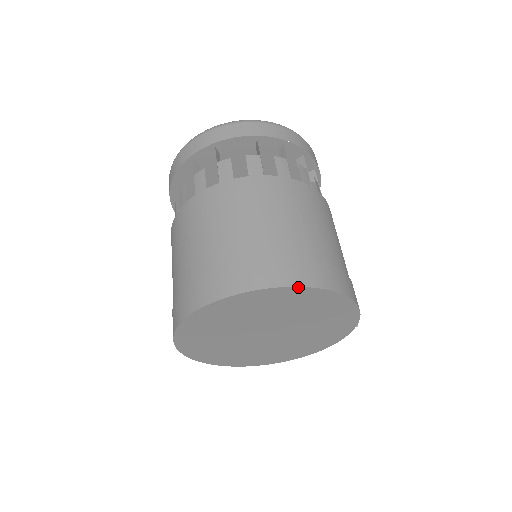
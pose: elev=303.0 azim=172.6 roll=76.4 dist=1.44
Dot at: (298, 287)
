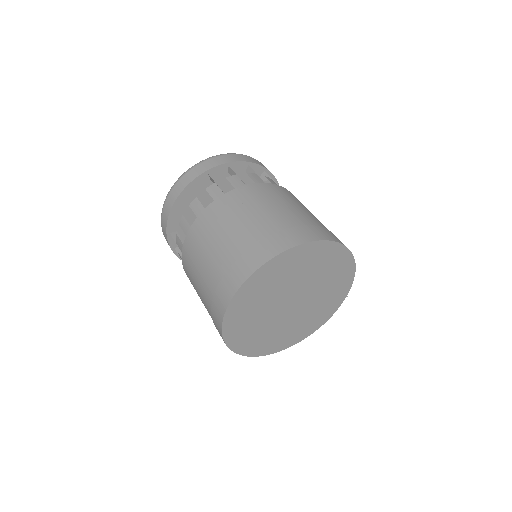
Dot at: (332, 241)
